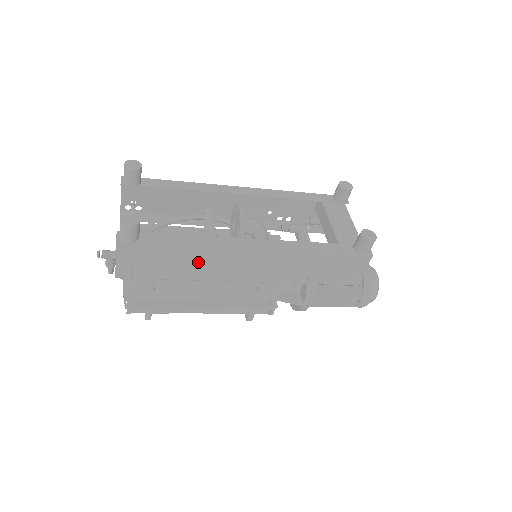
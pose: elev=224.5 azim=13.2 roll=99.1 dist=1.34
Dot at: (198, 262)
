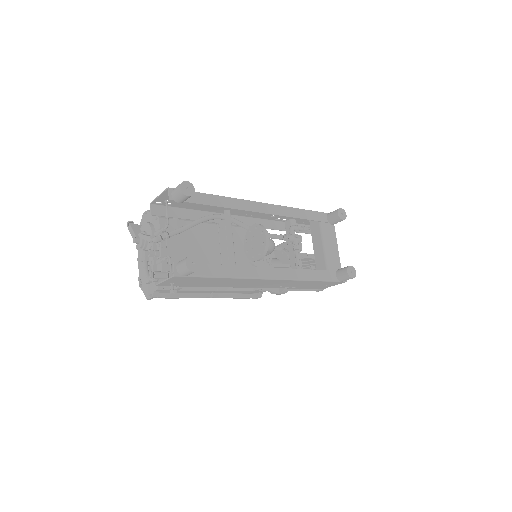
Dot at: (226, 282)
